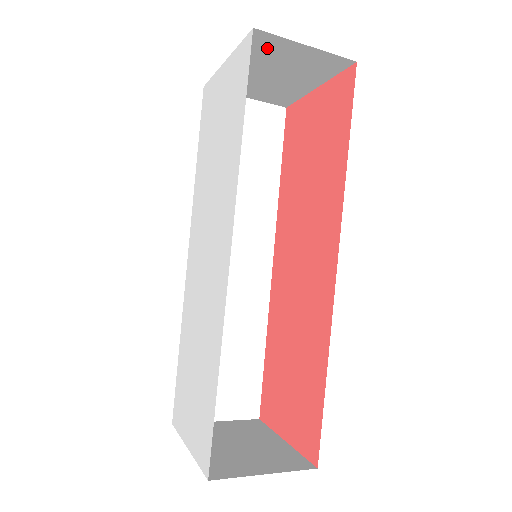
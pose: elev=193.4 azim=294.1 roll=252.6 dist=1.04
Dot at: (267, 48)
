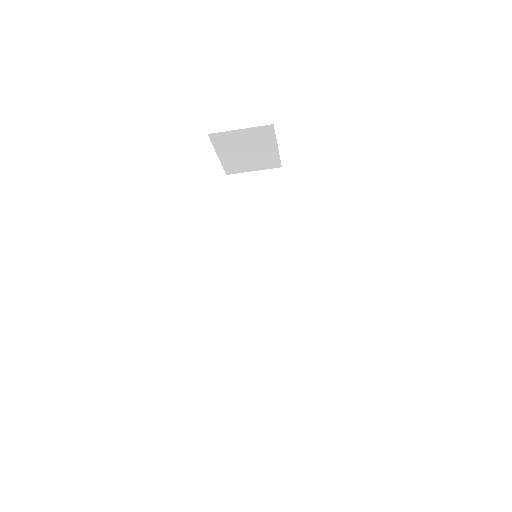
Dot at: (226, 140)
